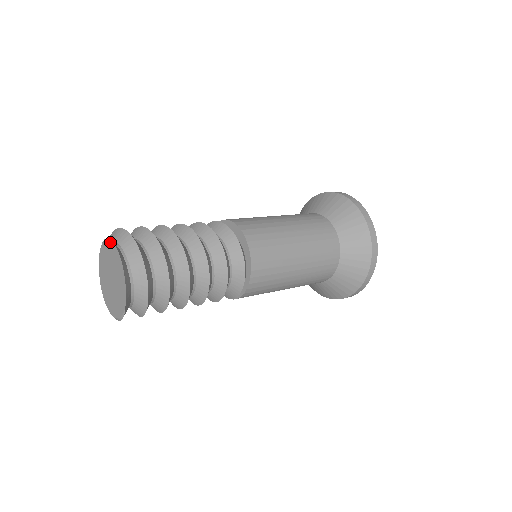
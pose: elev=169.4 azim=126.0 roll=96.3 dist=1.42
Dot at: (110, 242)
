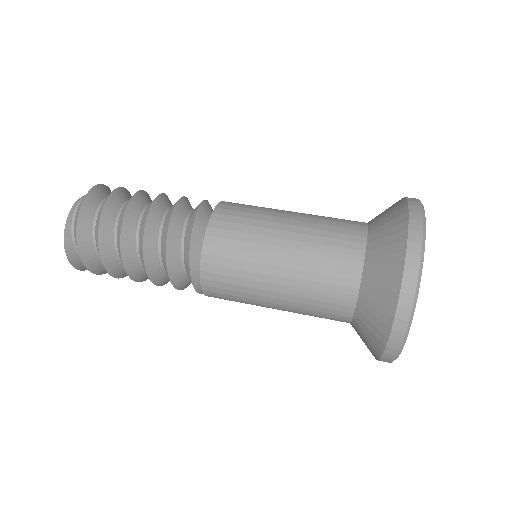
Dot at: (68, 220)
